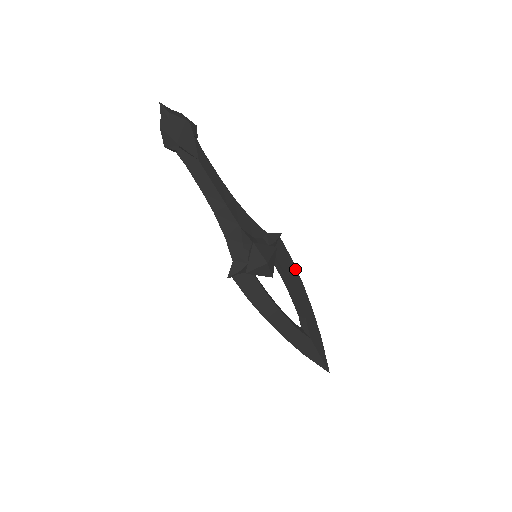
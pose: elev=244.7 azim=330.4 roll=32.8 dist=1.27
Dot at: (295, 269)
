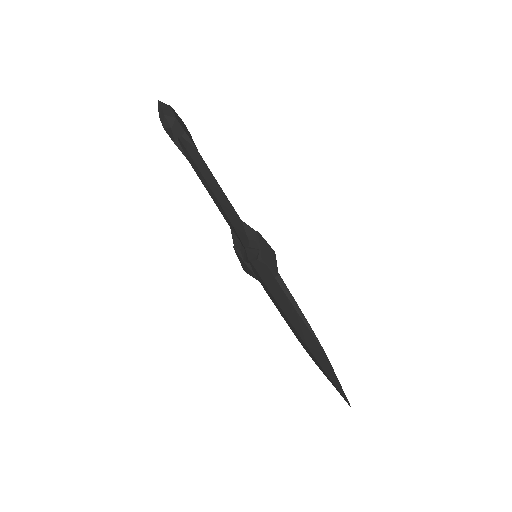
Dot at: occluded
